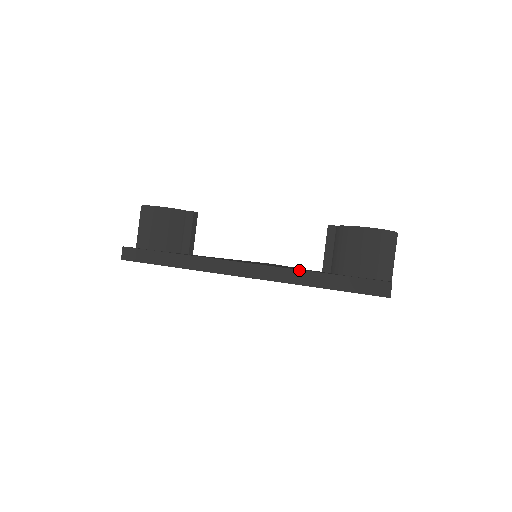
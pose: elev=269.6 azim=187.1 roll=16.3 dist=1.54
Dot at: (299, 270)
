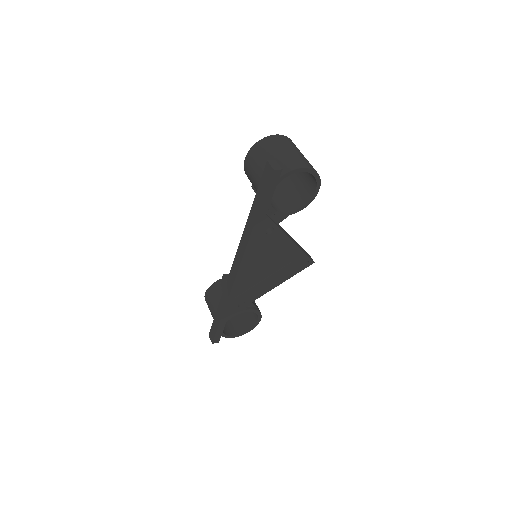
Dot at: (244, 229)
